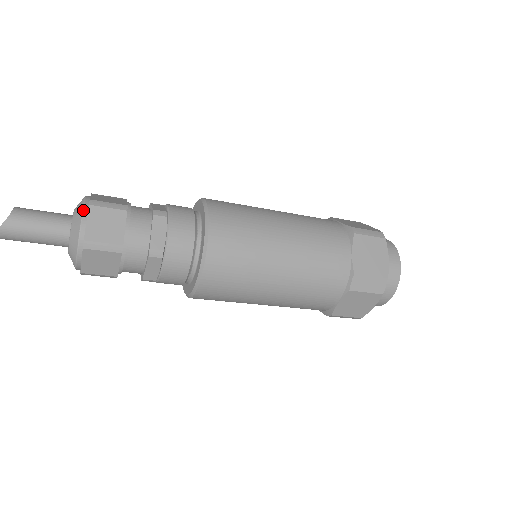
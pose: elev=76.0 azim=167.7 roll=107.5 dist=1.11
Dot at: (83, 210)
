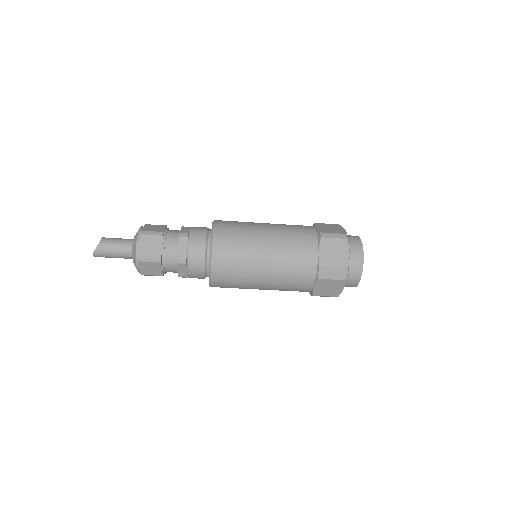
Dot at: (137, 238)
